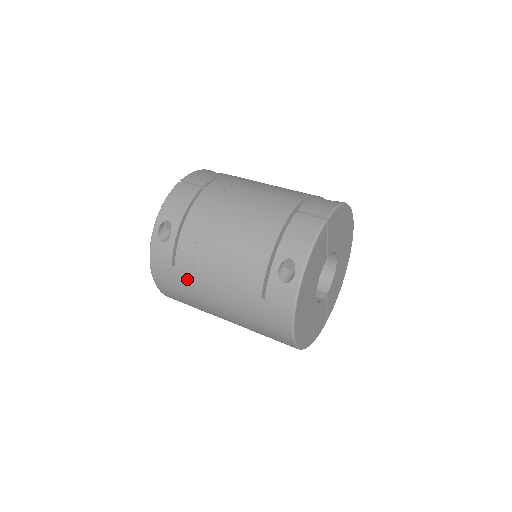
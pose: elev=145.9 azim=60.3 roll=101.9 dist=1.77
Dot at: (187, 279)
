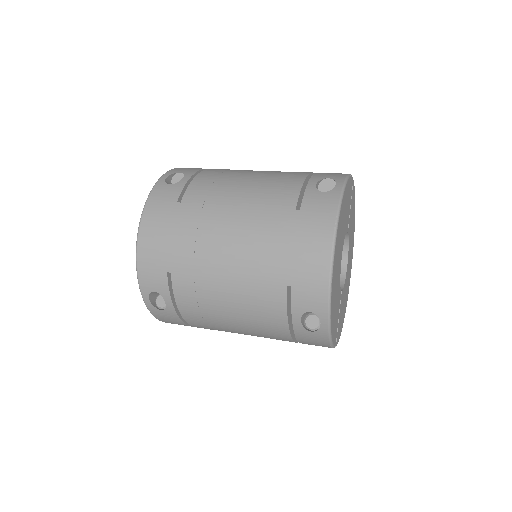
Dot at: (194, 213)
